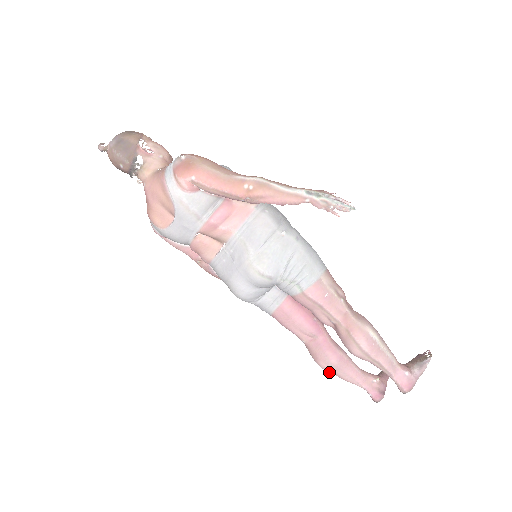
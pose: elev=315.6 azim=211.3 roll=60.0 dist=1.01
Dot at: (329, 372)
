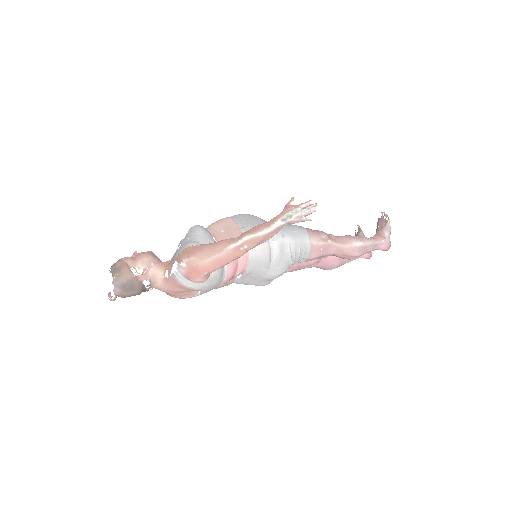
Dot at: occluded
